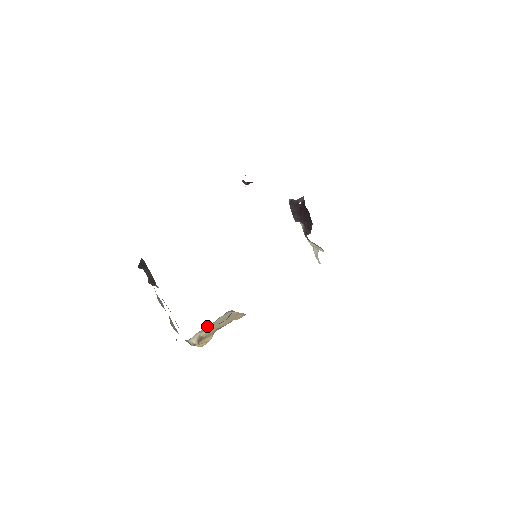
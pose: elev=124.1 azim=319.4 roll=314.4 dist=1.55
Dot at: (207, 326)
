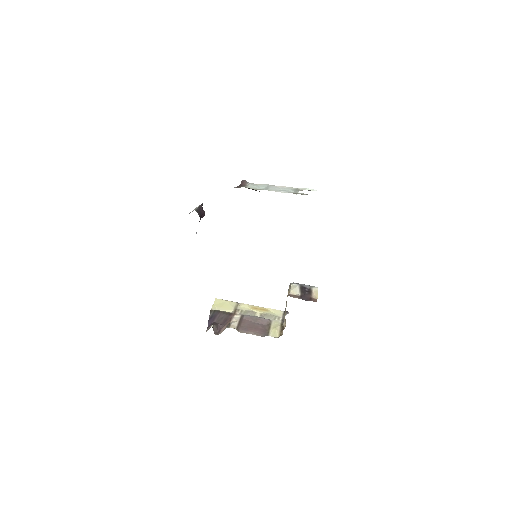
Dot at: occluded
